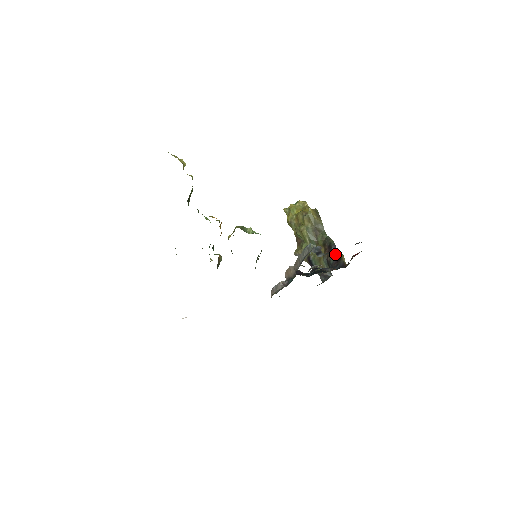
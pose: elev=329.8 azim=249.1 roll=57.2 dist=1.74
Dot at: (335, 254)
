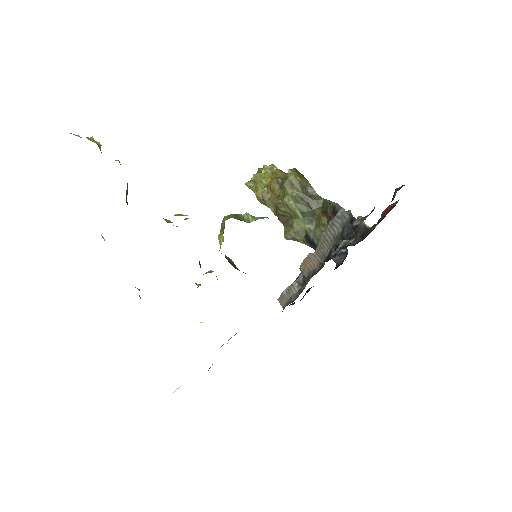
Dot at: occluded
